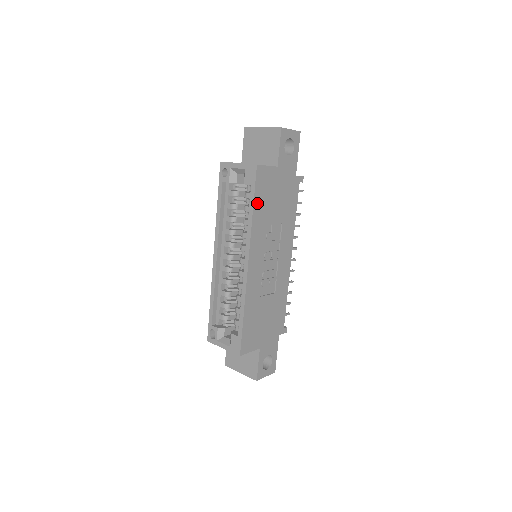
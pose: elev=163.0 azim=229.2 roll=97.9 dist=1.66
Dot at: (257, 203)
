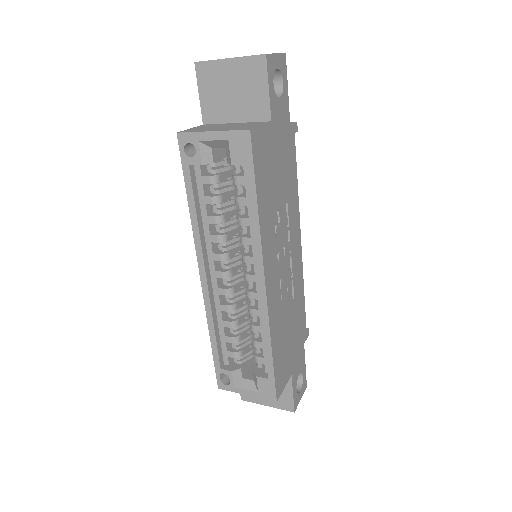
Dot at: (259, 190)
